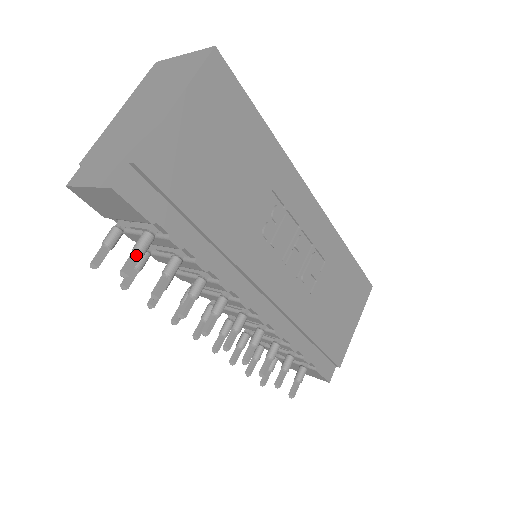
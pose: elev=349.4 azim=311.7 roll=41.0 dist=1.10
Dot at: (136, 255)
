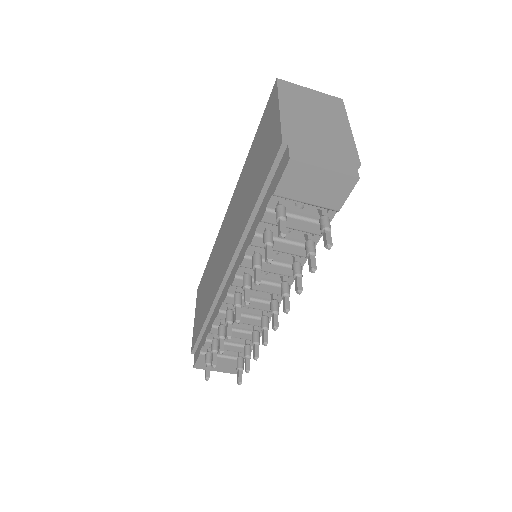
Dot at: (330, 233)
